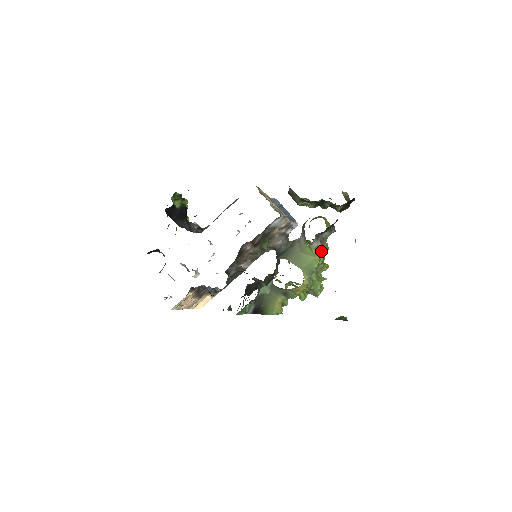
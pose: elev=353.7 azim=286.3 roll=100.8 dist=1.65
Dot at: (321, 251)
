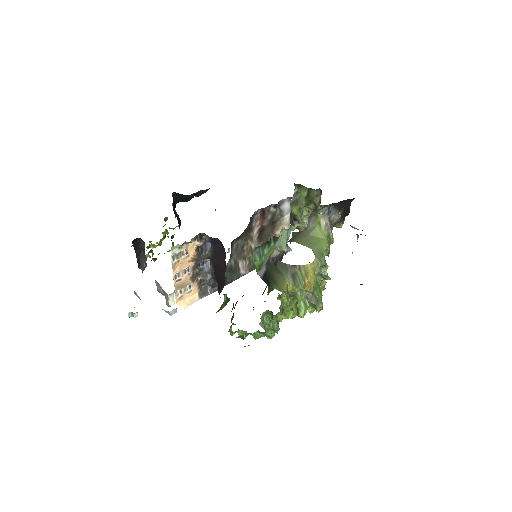
Dot at: (329, 235)
